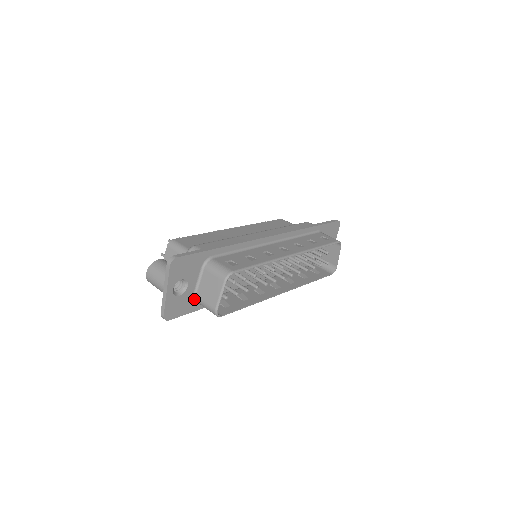
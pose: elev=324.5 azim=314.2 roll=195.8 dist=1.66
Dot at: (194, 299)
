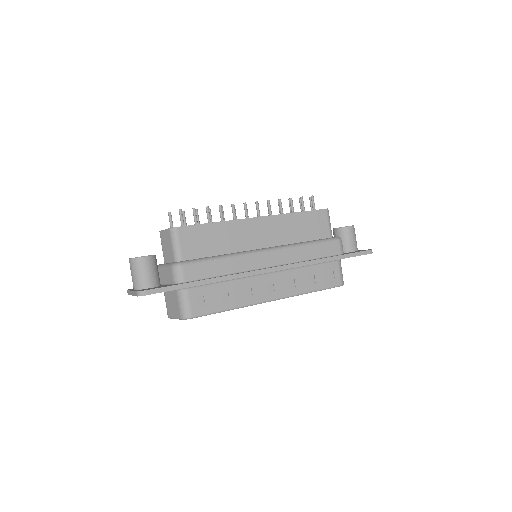
Dot at: occluded
